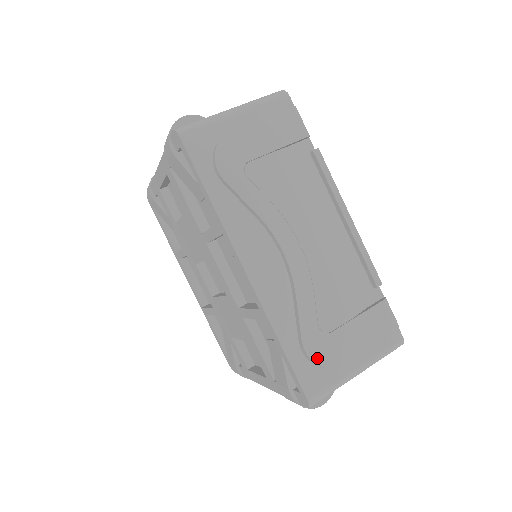
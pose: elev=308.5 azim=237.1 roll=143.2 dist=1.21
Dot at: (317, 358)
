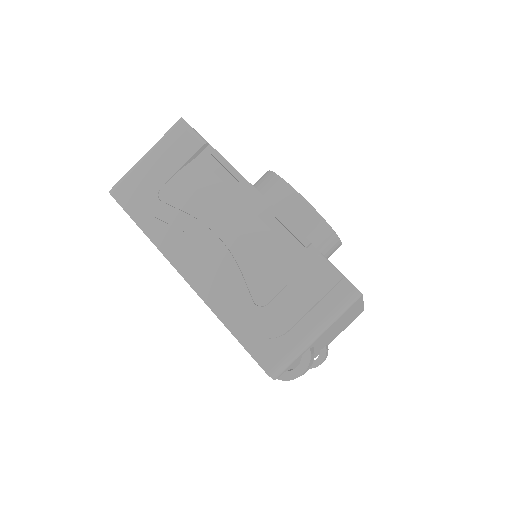
Dot at: (260, 331)
